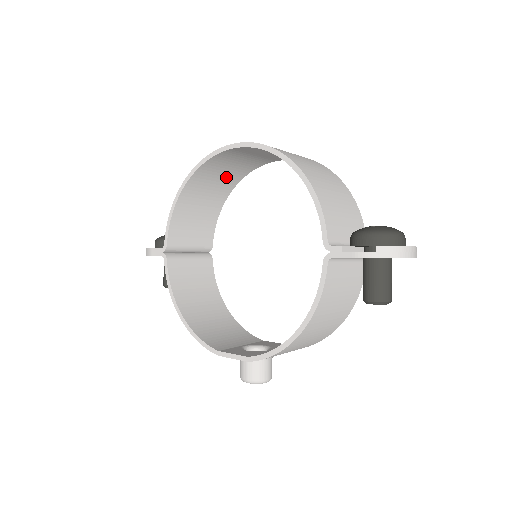
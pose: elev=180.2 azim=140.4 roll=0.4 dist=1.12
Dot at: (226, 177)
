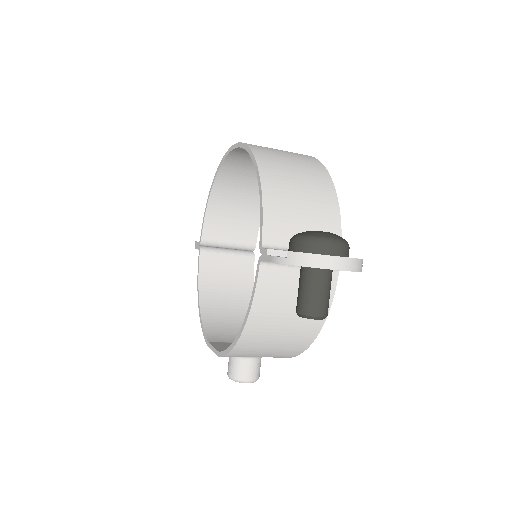
Dot at: occluded
